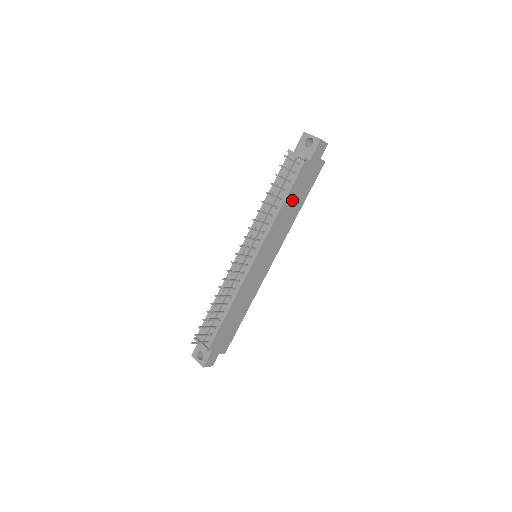
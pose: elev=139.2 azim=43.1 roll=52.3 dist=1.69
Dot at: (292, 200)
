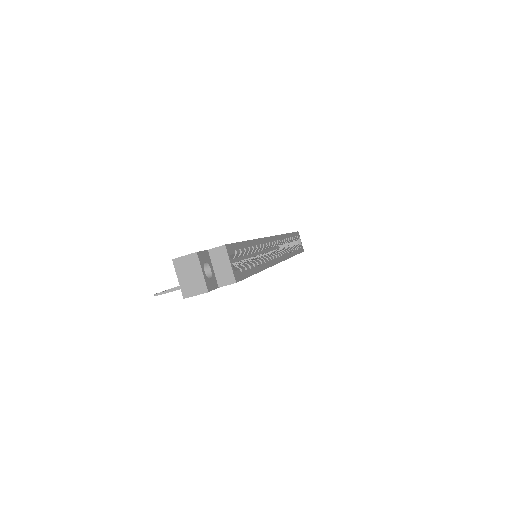
Dot at: occluded
